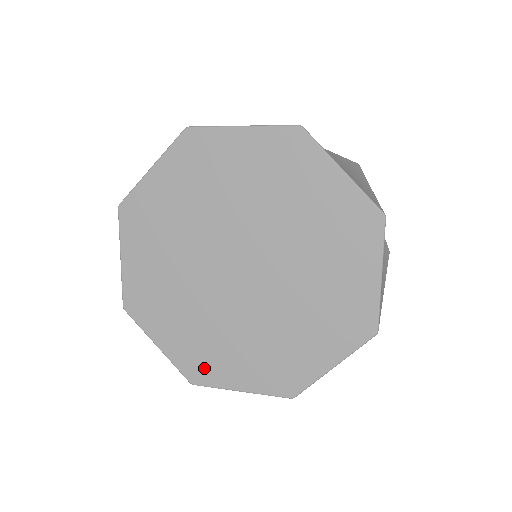
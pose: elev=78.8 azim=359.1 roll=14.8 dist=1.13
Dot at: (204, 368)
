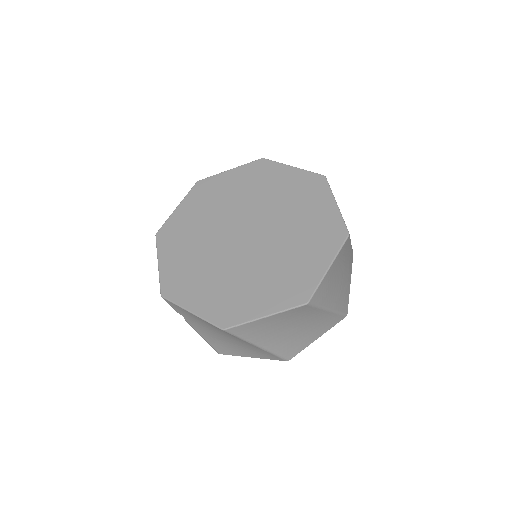
Dot at: (178, 287)
